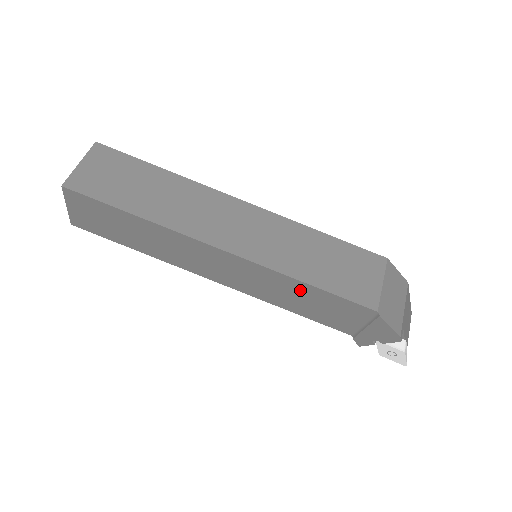
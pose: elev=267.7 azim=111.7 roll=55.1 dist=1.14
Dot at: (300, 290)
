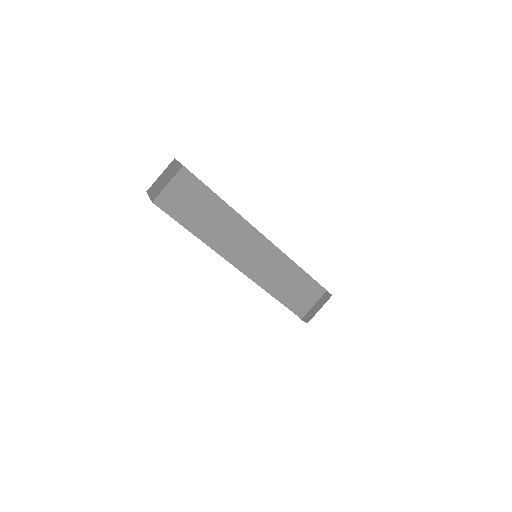
Dot at: occluded
